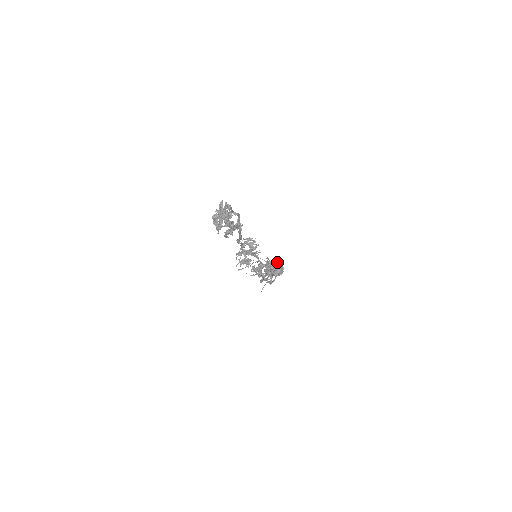
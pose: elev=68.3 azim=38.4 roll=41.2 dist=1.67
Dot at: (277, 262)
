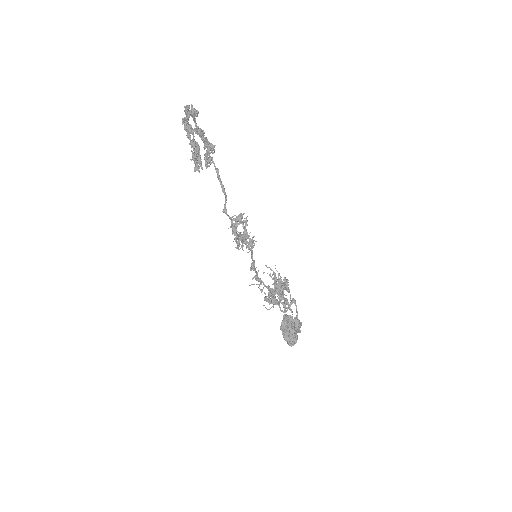
Dot at: (287, 315)
